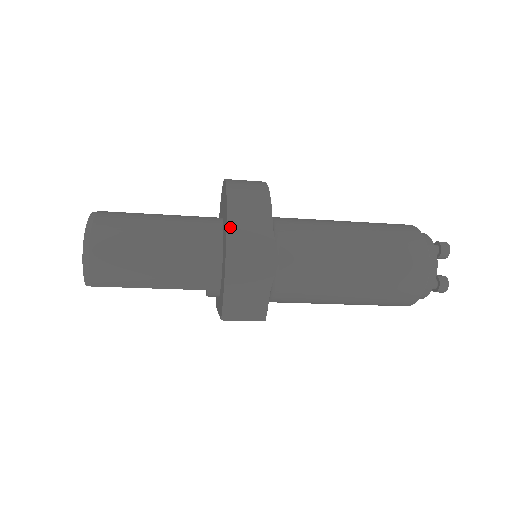
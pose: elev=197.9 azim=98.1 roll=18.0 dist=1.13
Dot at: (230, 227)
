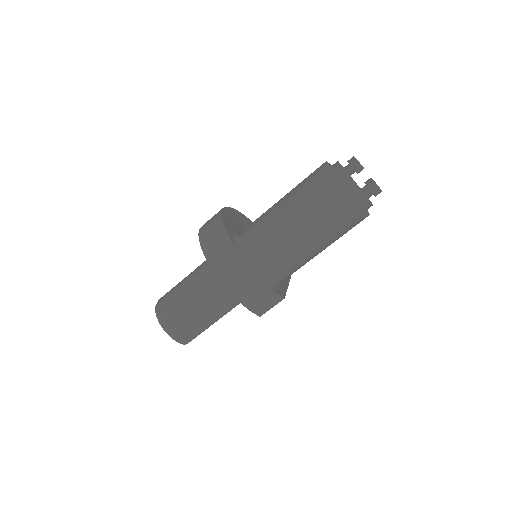
Dot at: (215, 270)
